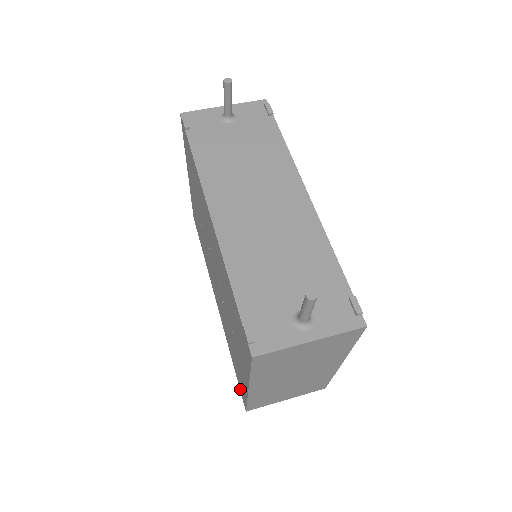
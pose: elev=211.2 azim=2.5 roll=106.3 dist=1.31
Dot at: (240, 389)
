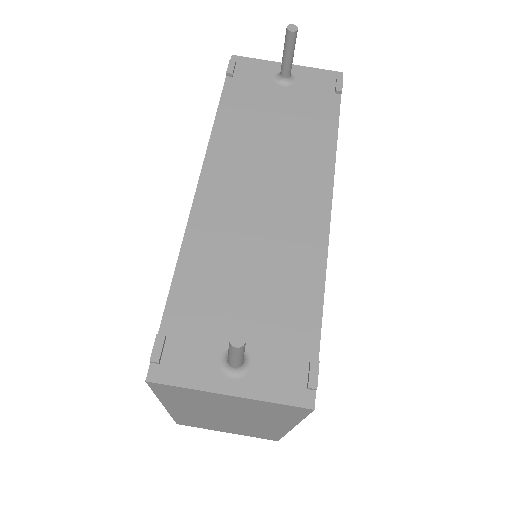
Dot at: occluded
